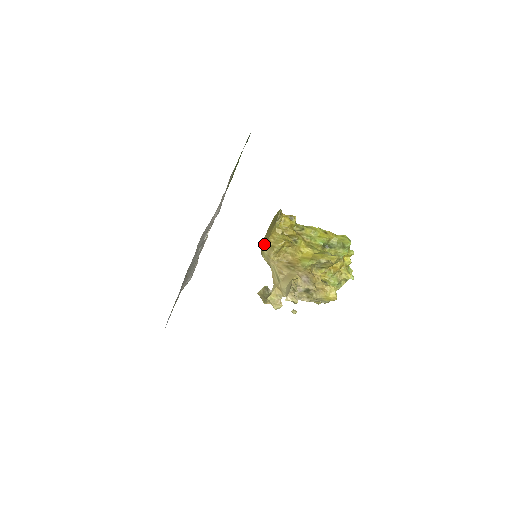
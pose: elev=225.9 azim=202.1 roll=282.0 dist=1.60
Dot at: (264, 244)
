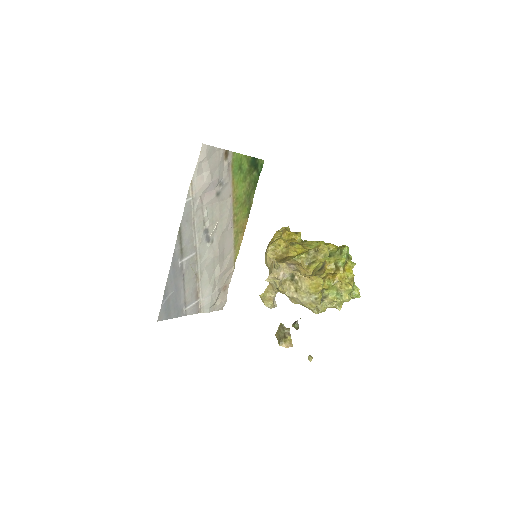
Dot at: (266, 249)
